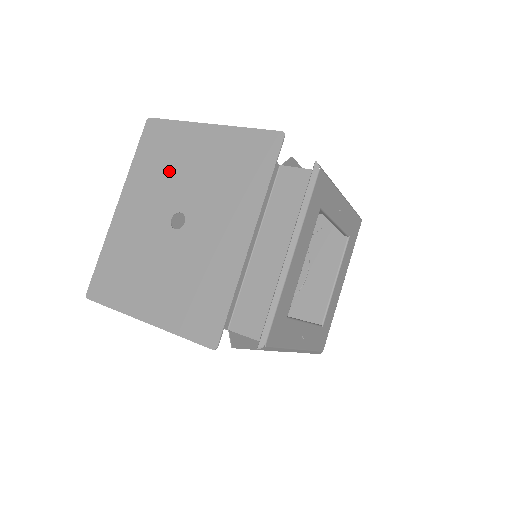
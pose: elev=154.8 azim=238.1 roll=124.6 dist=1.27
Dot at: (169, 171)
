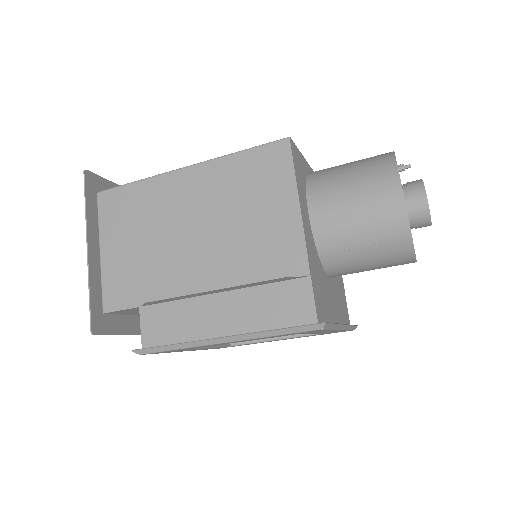
Dot at: occluded
